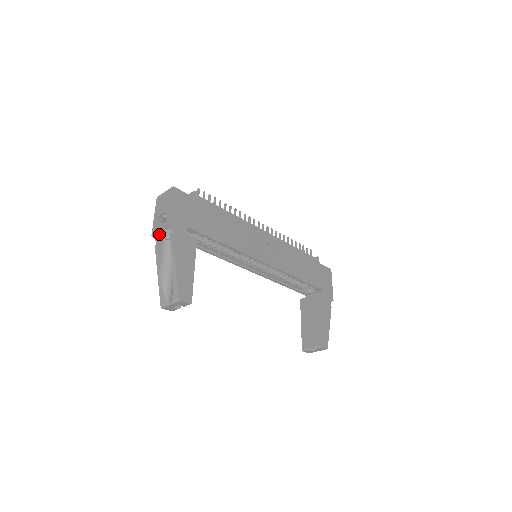
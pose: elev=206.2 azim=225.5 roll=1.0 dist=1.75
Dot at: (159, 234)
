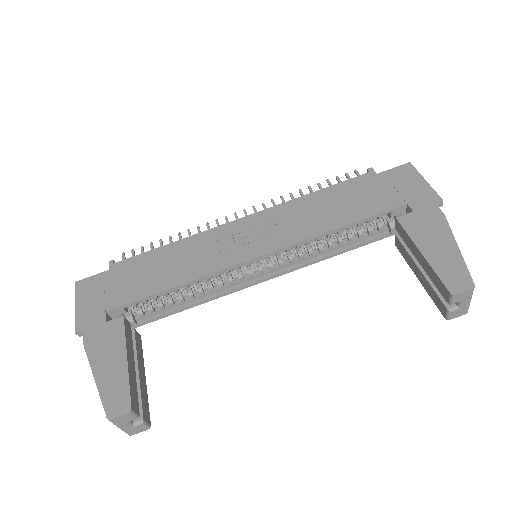
Dot at: occluded
